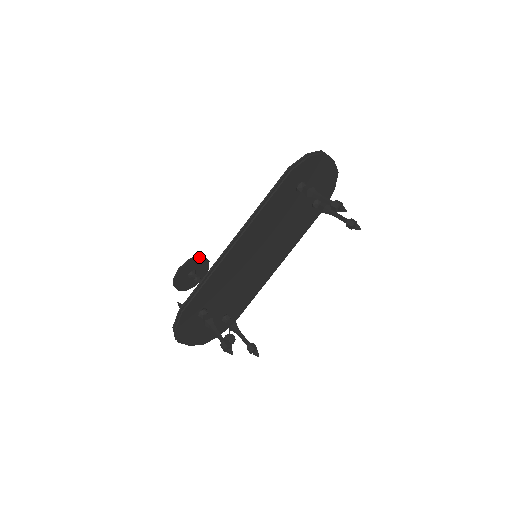
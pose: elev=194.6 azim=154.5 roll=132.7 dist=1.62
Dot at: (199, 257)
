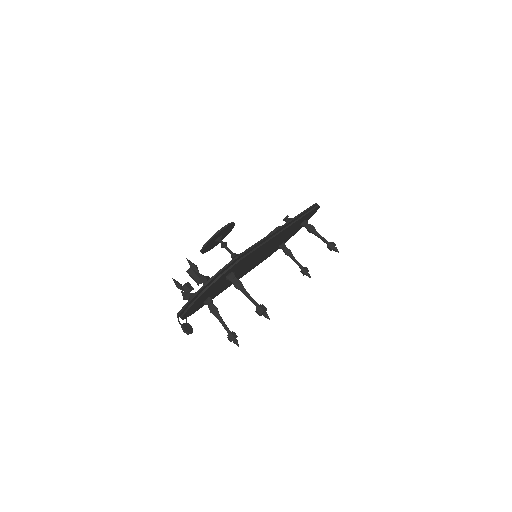
Dot at: (233, 227)
